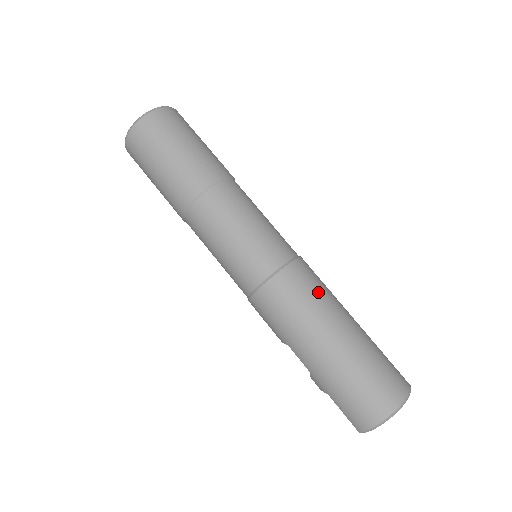
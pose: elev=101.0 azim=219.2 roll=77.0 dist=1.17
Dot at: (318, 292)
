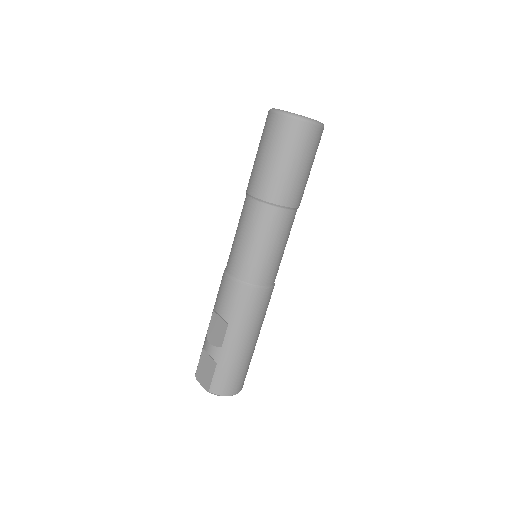
Dot at: occluded
